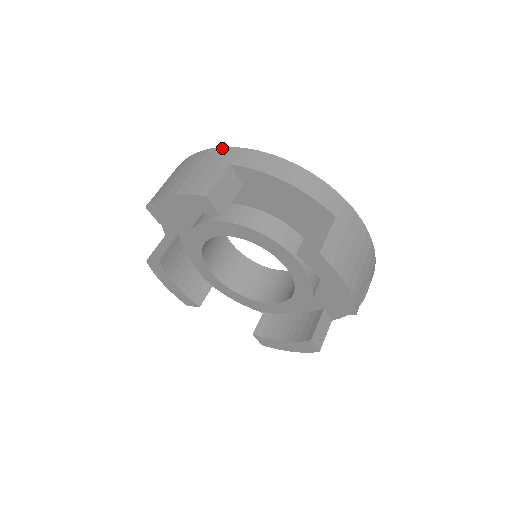
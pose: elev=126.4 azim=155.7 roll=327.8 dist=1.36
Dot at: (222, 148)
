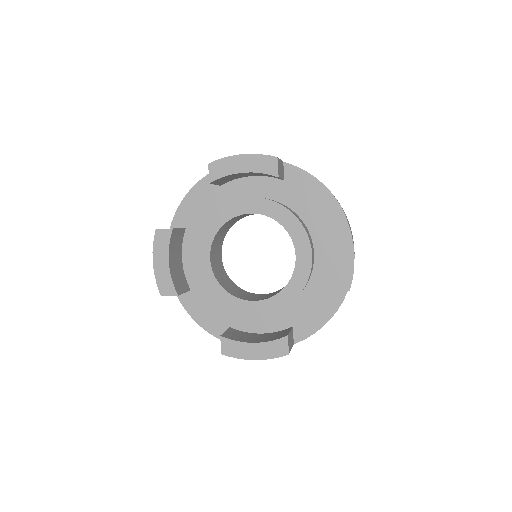
Dot at: occluded
